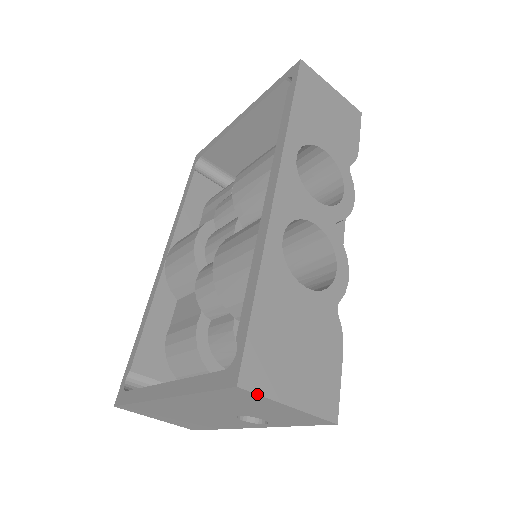
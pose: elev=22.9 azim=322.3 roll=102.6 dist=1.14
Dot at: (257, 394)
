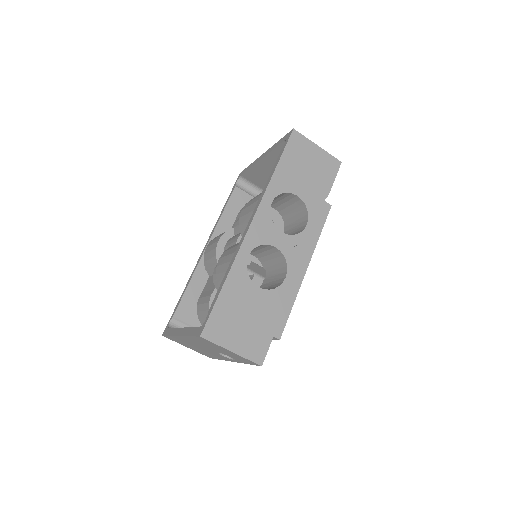
Dot at: (212, 342)
